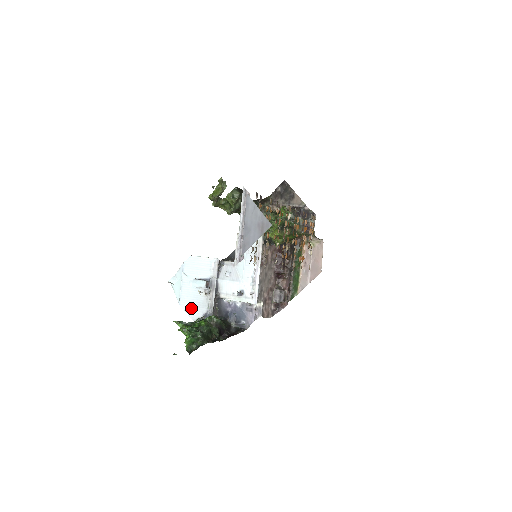
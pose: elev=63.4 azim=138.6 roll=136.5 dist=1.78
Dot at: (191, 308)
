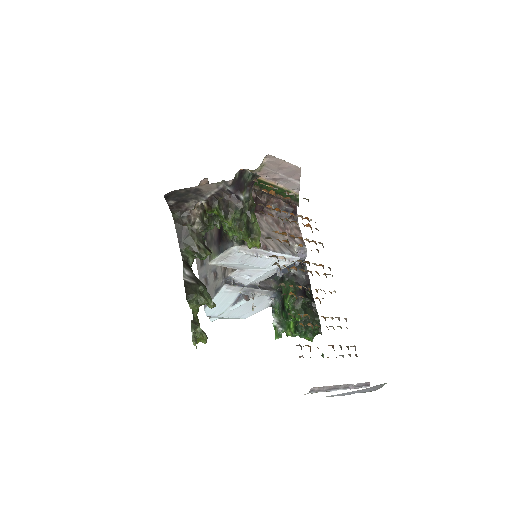
Dot at: (256, 309)
